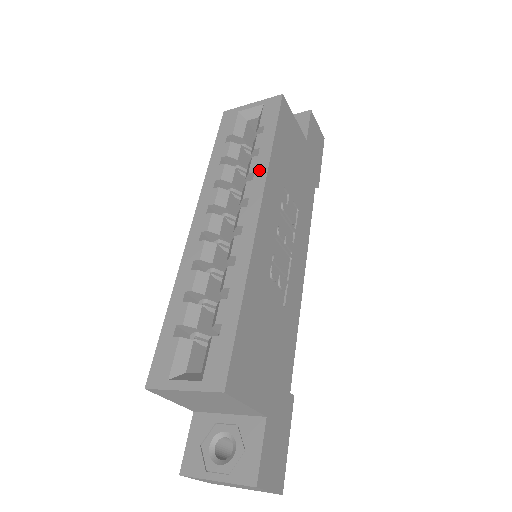
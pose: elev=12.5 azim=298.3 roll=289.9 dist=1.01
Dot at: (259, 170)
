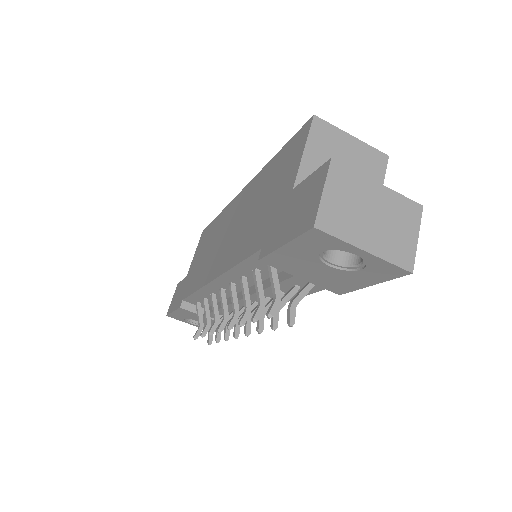
Dot at: occluded
